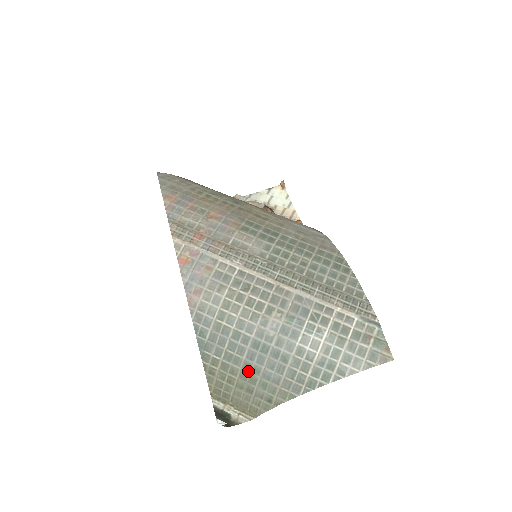
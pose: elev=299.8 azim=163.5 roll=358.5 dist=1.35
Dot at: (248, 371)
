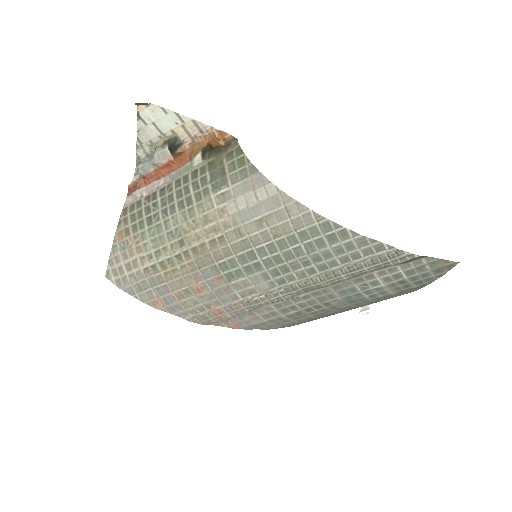
Dot at: occluded
